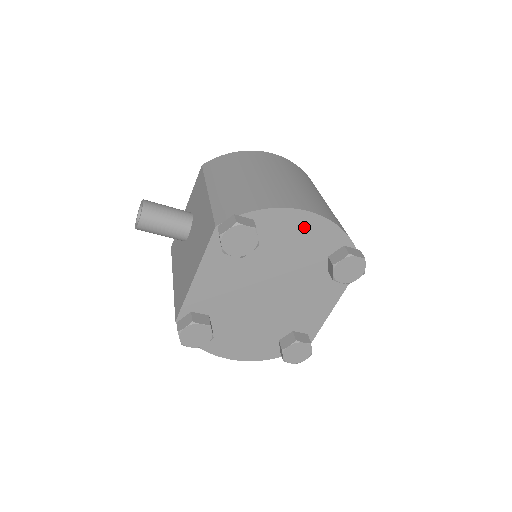
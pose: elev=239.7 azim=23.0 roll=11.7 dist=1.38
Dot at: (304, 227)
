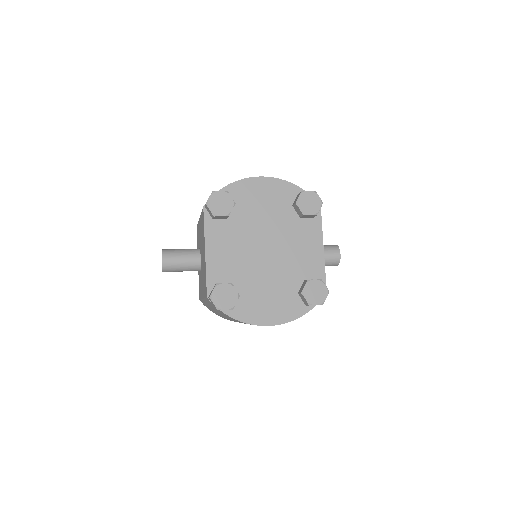
Dot at: (263, 189)
